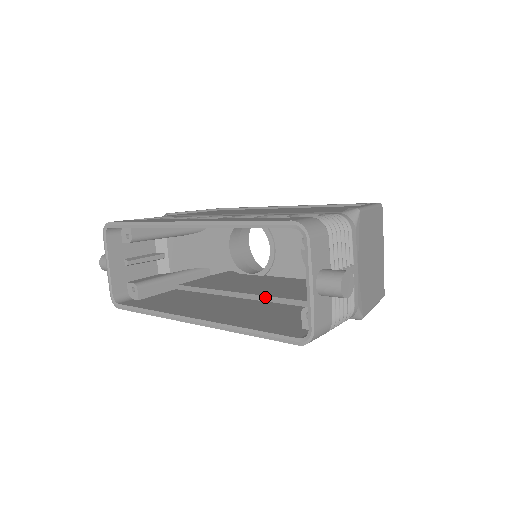
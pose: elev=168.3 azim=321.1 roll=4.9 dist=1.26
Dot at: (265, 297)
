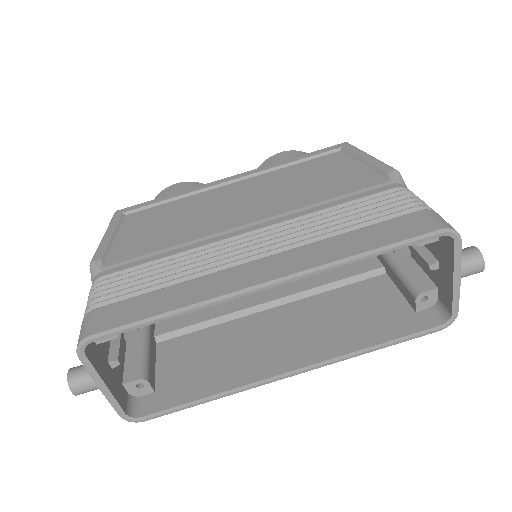
Dot at: (299, 294)
